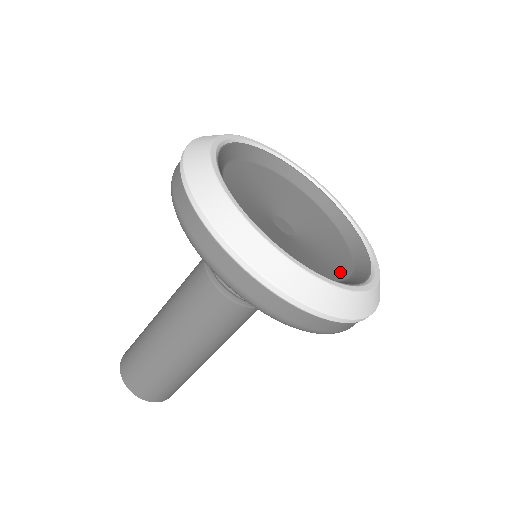
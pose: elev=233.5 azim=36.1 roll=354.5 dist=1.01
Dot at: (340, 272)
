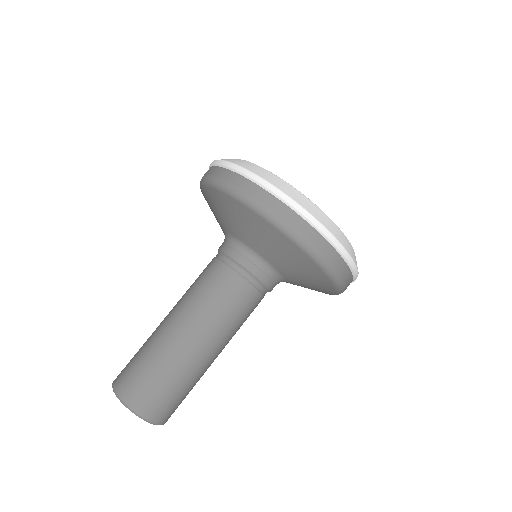
Dot at: occluded
